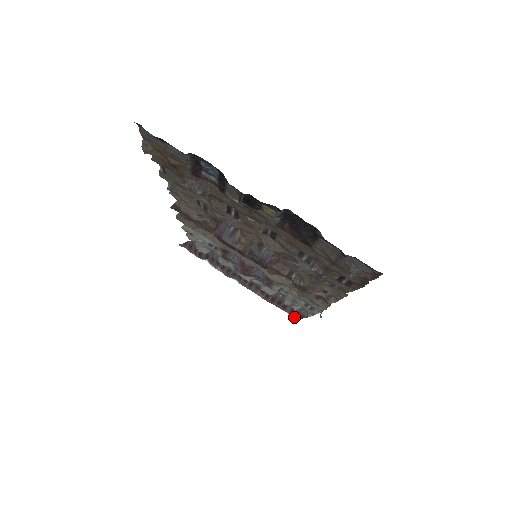
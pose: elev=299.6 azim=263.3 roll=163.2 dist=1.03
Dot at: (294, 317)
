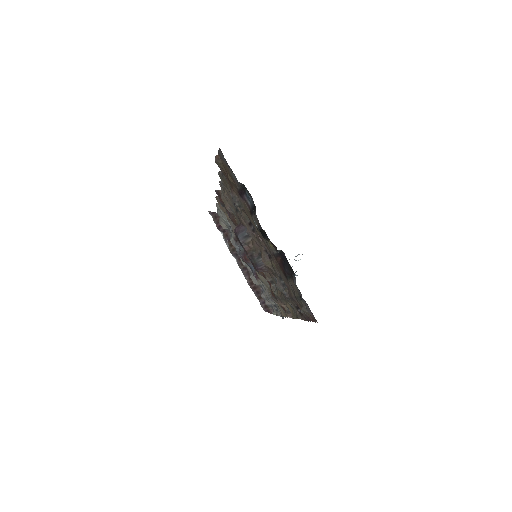
Dot at: (263, 308)
